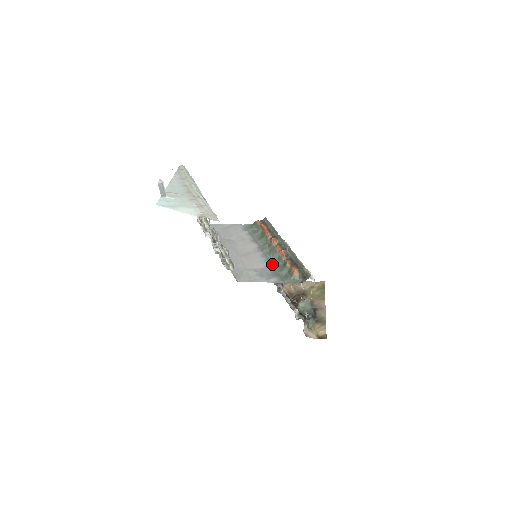
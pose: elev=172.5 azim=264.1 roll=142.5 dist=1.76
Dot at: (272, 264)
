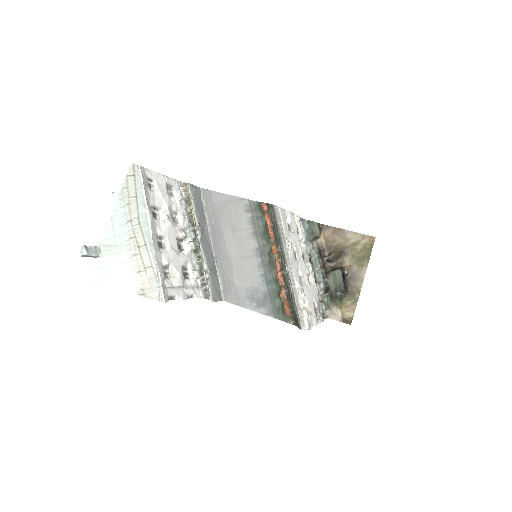
Dot at: (267, 284)
